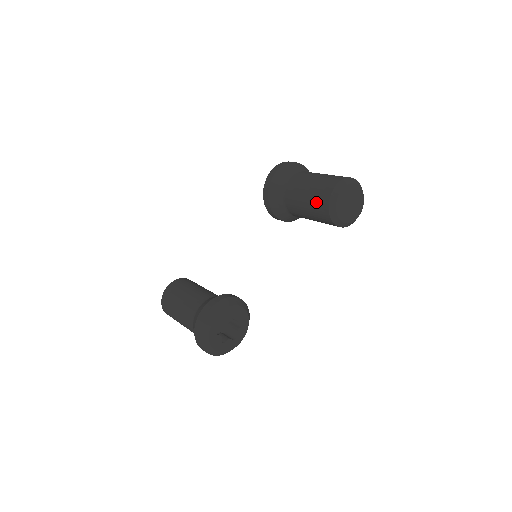
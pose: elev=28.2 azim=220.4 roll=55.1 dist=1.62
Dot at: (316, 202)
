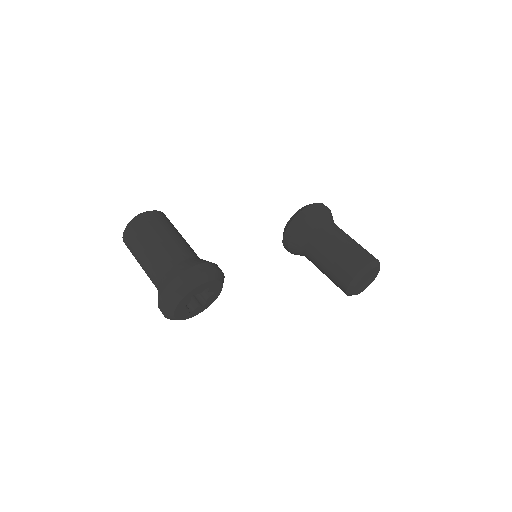
Dot at: (349, 259)
